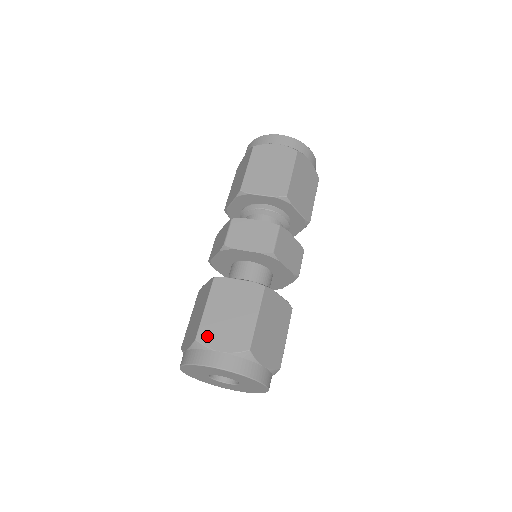
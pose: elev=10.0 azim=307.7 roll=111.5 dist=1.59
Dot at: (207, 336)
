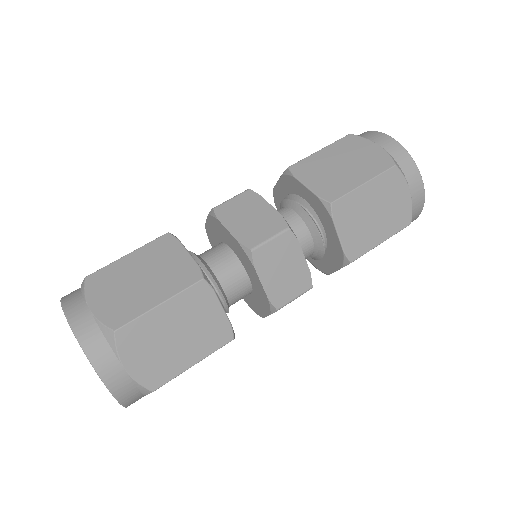
Dot at: occluded
